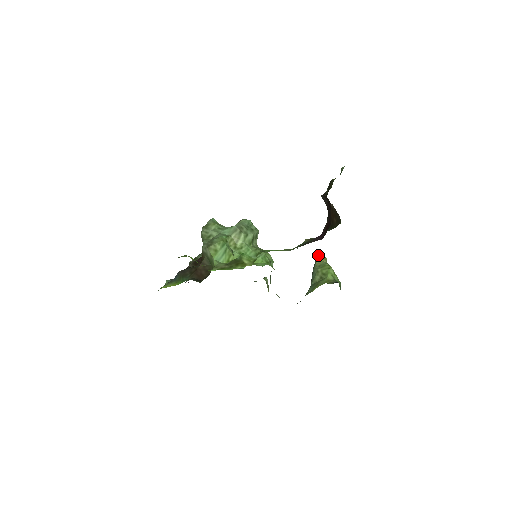
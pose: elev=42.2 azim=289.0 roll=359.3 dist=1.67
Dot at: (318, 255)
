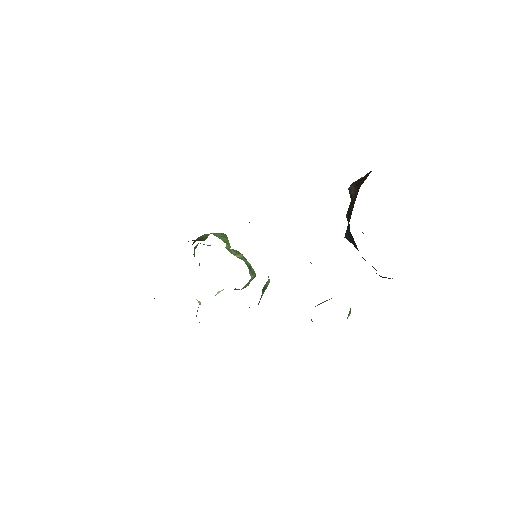
Dot at: occluded
